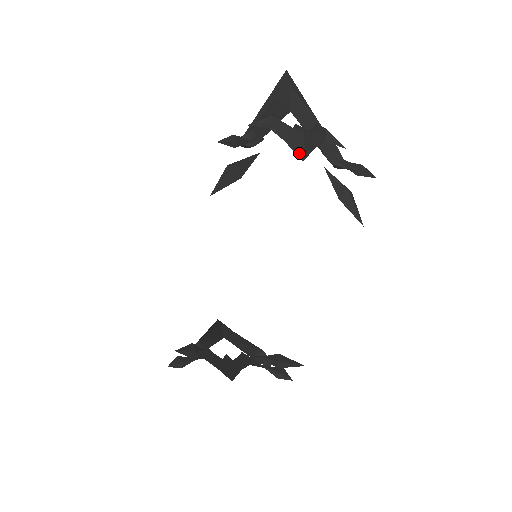
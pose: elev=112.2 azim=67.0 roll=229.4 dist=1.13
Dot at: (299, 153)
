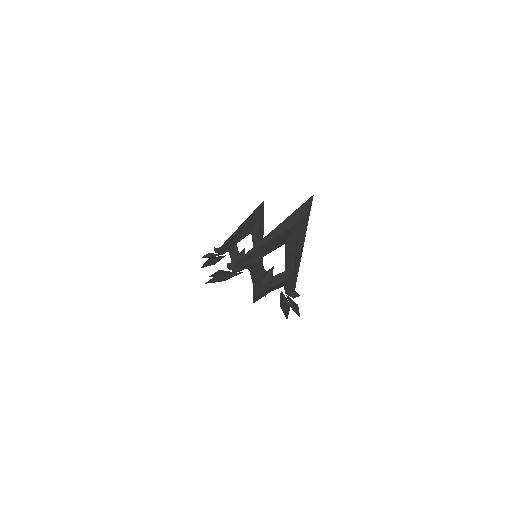
Dot at: (254, 298)
